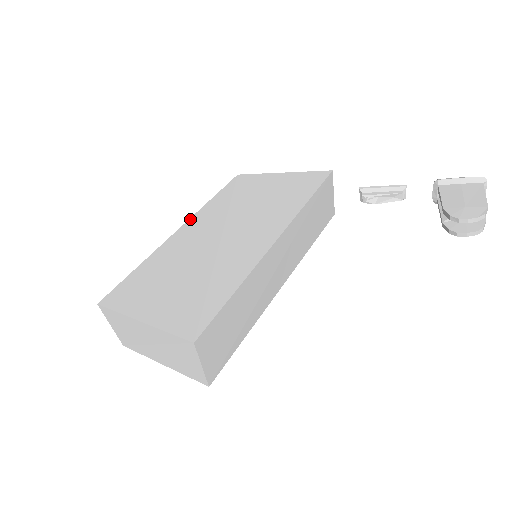
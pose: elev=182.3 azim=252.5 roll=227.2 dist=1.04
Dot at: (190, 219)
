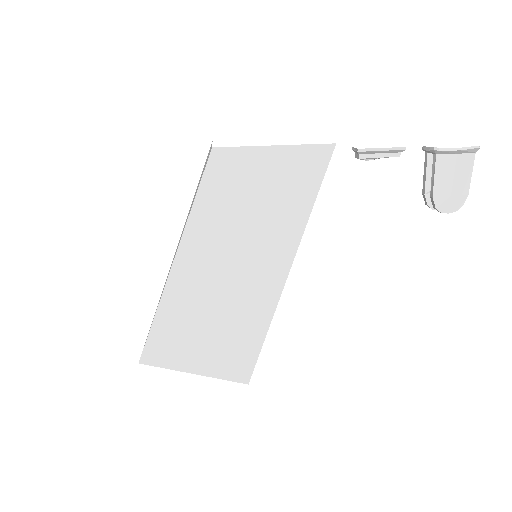
Dot at: (181, 244)
